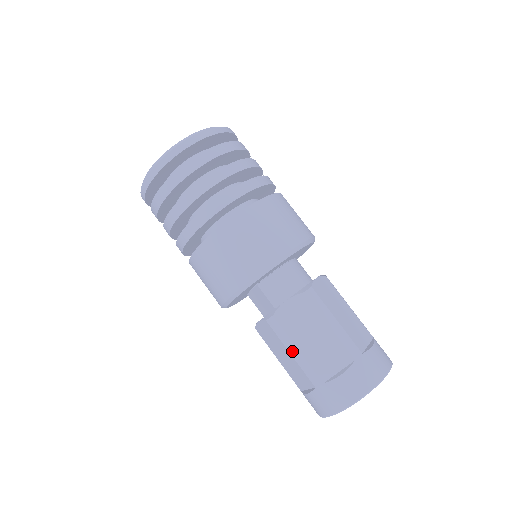
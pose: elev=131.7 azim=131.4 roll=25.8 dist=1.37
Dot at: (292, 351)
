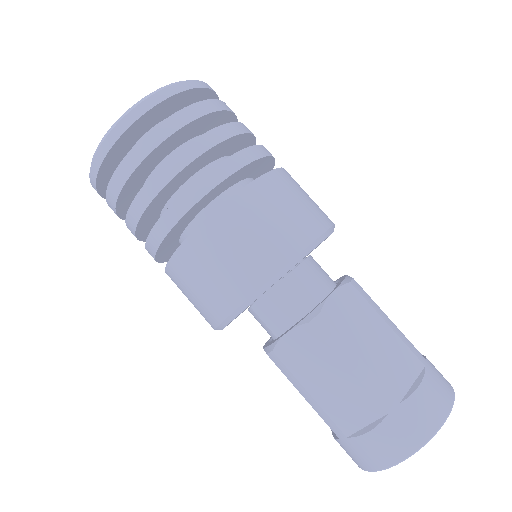
Dot at: (351, 362)
